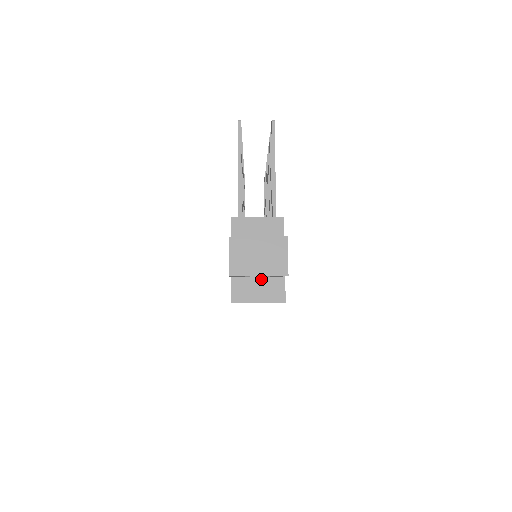
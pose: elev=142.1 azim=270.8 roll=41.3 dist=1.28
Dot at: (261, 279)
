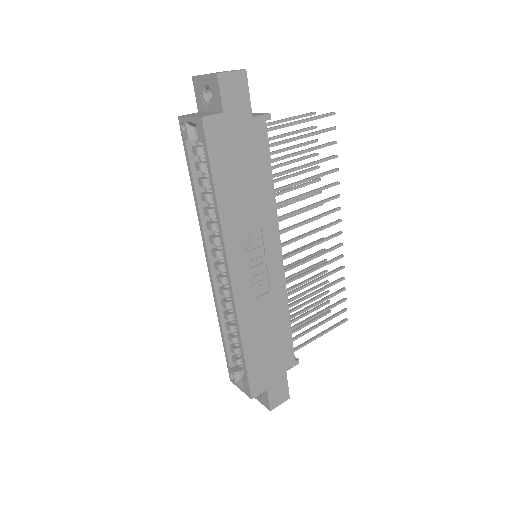
Dot at: (210, 113)
